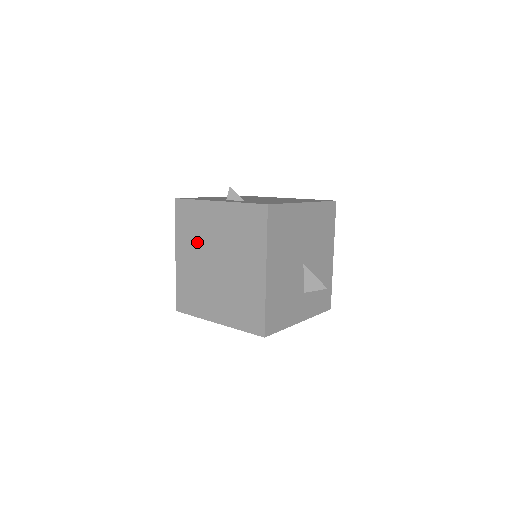
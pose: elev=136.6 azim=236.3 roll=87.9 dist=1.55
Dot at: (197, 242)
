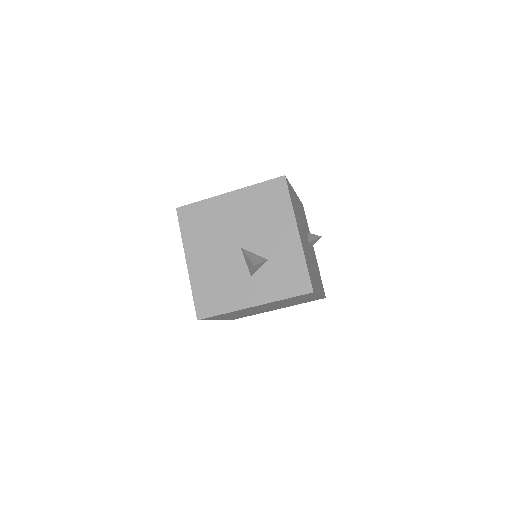
Dot at: occluded
